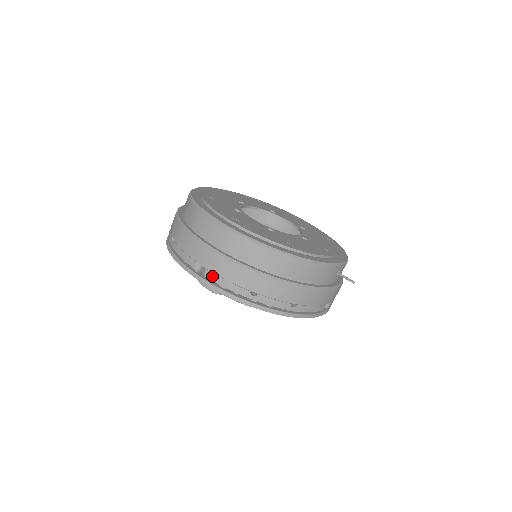
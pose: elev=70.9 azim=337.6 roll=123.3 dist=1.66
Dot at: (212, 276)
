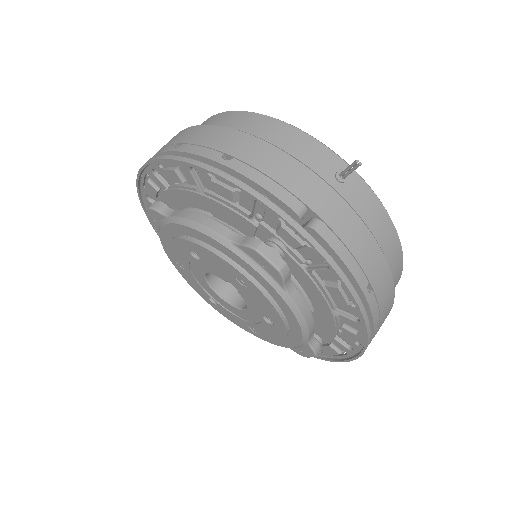
Dot at: occluded
